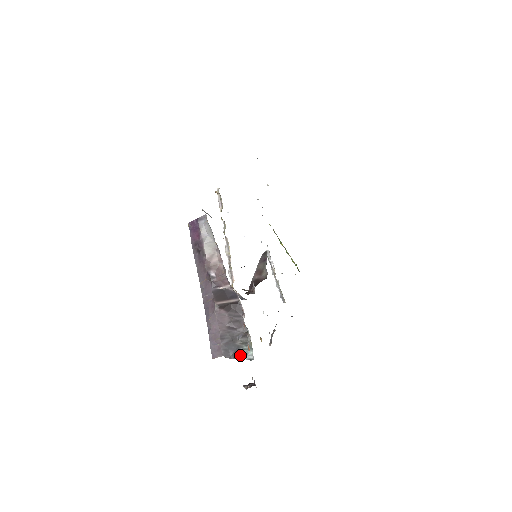
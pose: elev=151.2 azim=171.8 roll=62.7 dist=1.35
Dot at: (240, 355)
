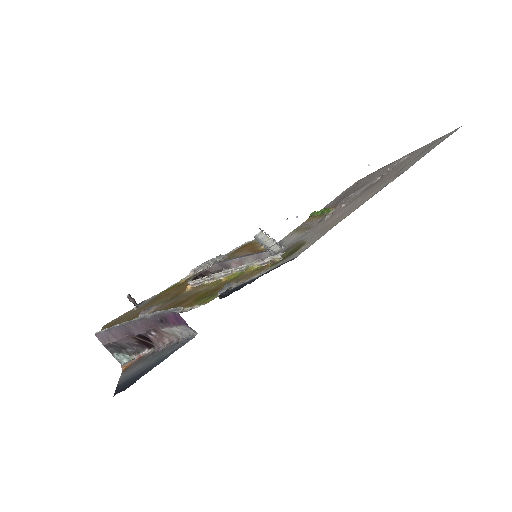
Dot at: (116, 355)
